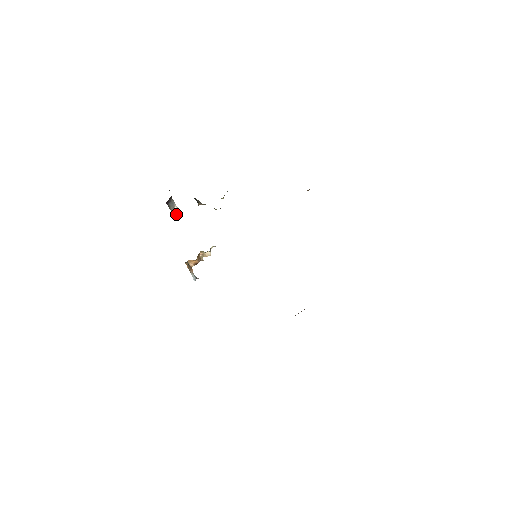
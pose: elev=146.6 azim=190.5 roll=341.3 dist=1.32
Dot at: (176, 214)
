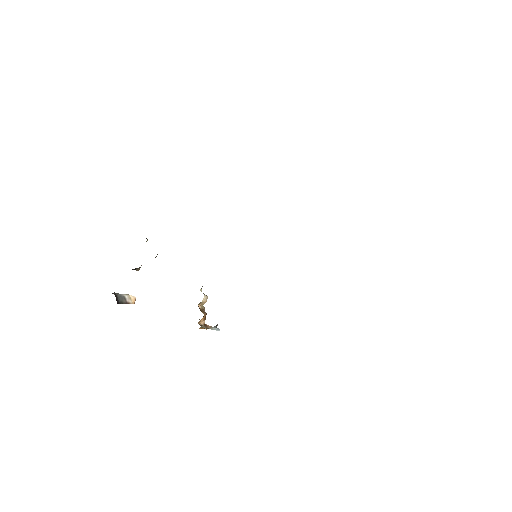
Dot at: (132, 301)
